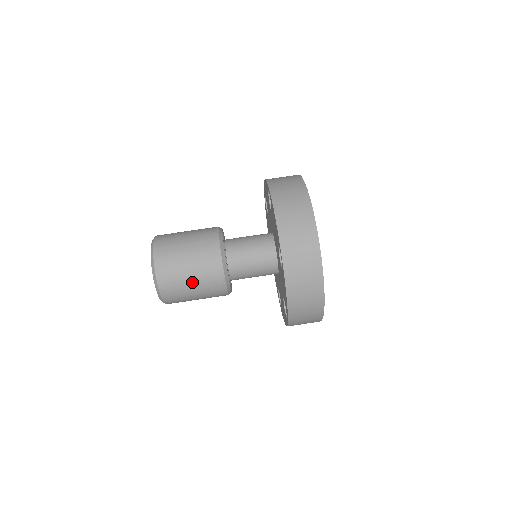
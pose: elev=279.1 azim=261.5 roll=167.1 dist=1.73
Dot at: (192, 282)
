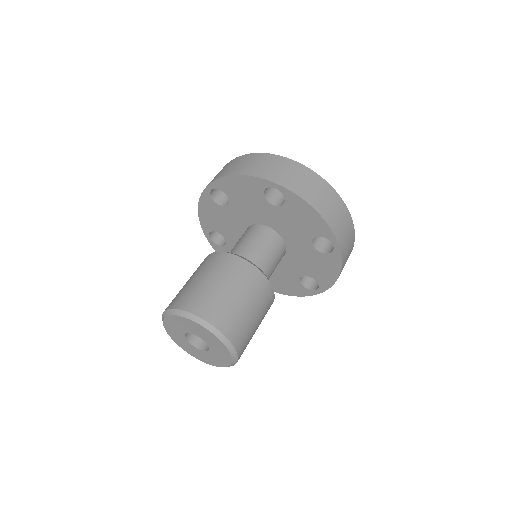
Dot at: (257, 325)
